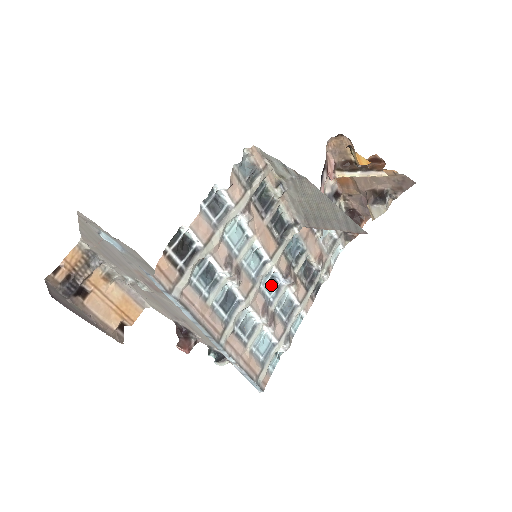
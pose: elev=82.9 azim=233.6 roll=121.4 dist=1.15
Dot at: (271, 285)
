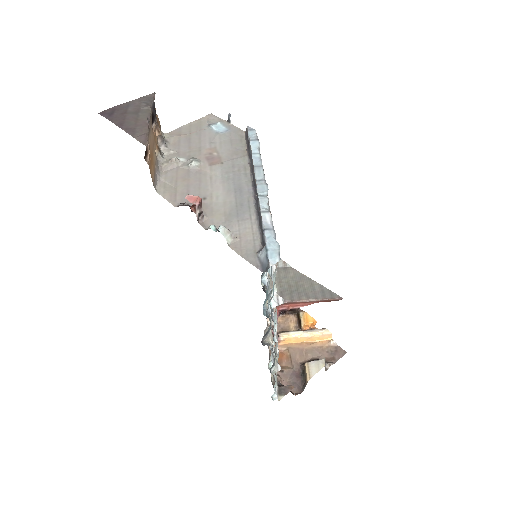
Dot at: occluded
